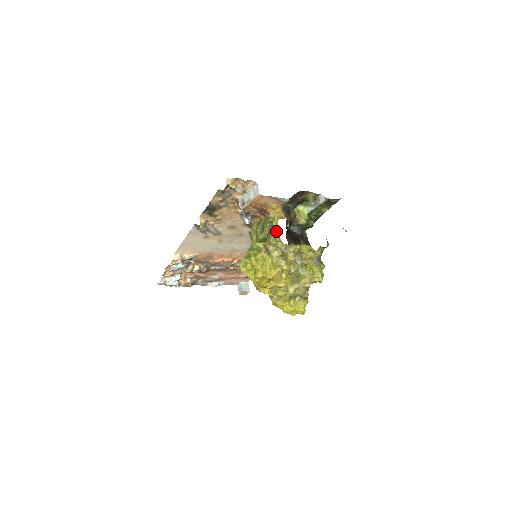
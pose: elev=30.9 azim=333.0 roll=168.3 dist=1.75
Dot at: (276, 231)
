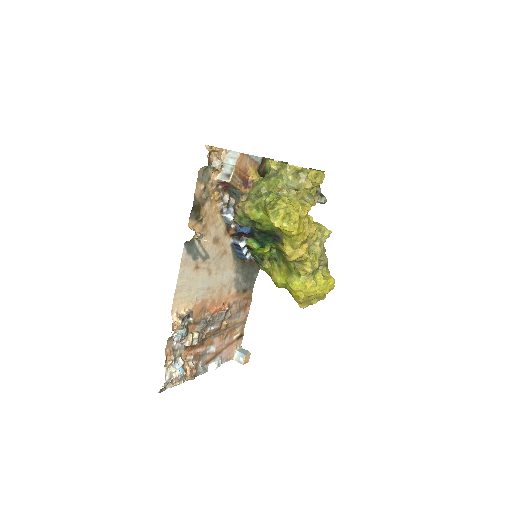
Dot at: (280, 169)
